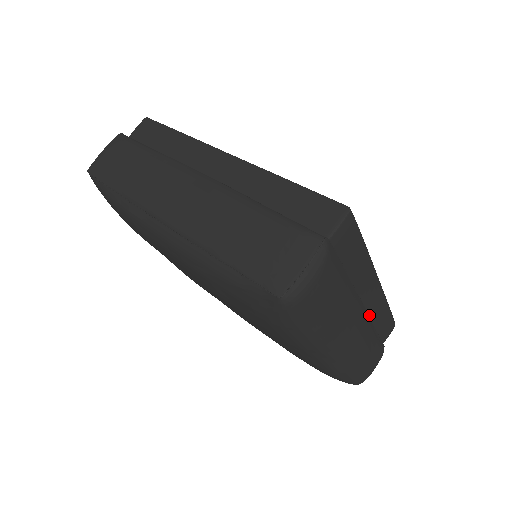
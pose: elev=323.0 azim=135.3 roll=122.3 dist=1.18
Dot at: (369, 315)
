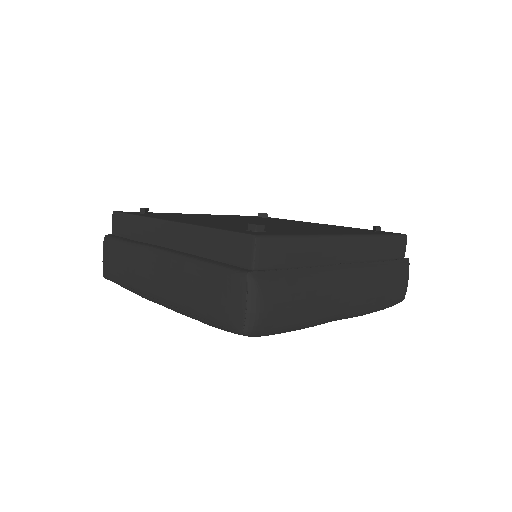
Dot at: (359, 261)
